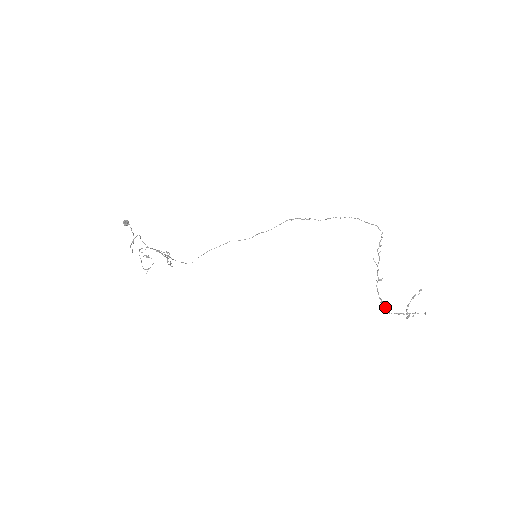
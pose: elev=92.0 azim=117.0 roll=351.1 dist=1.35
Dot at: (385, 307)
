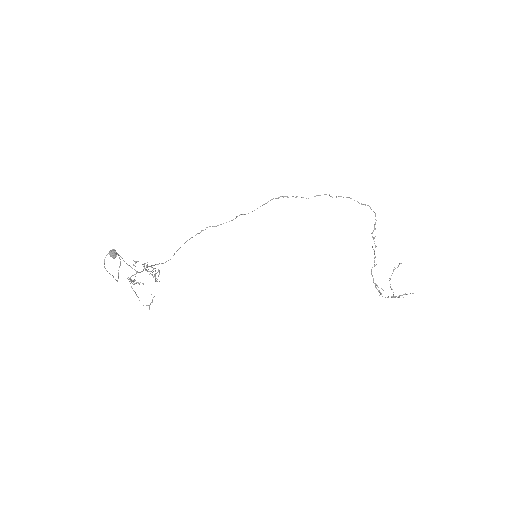
Dot at: (379, 291)
